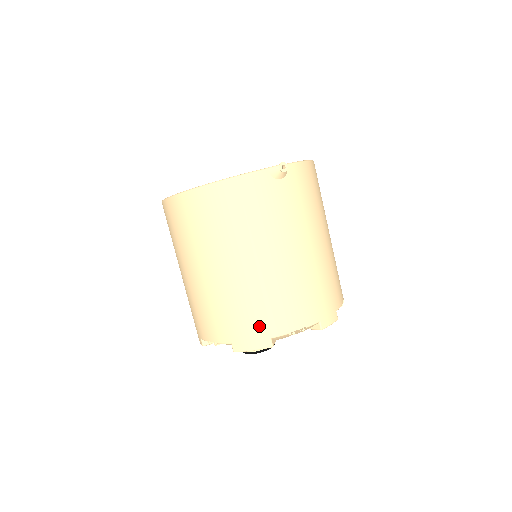
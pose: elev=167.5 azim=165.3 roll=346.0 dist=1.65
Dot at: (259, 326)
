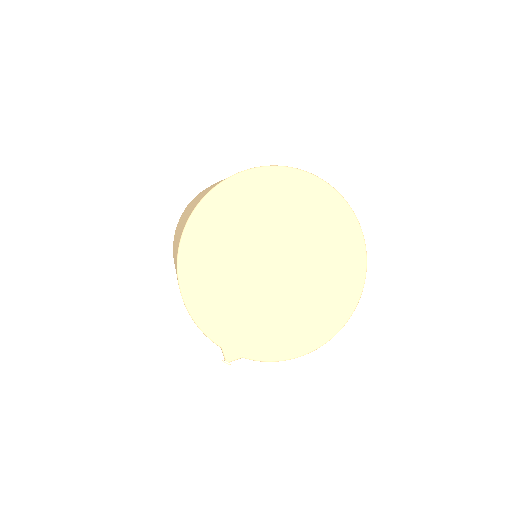
Dot at: occluded
